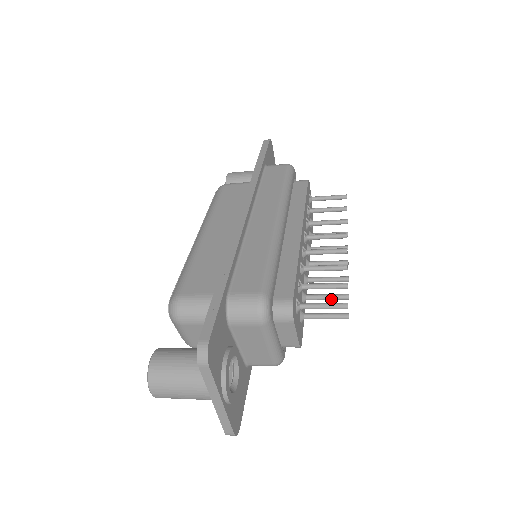
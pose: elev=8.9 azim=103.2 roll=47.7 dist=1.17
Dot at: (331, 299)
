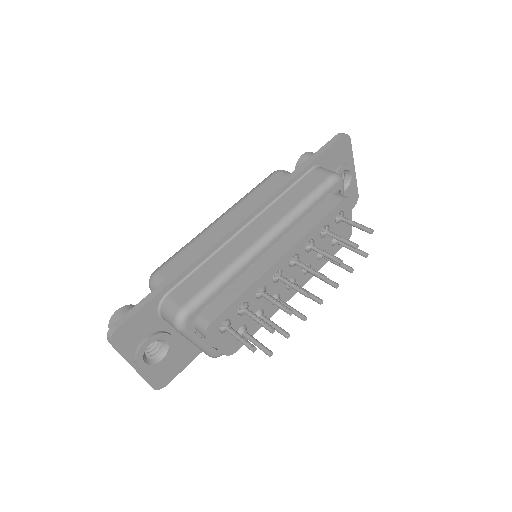
Dot at: occluded
